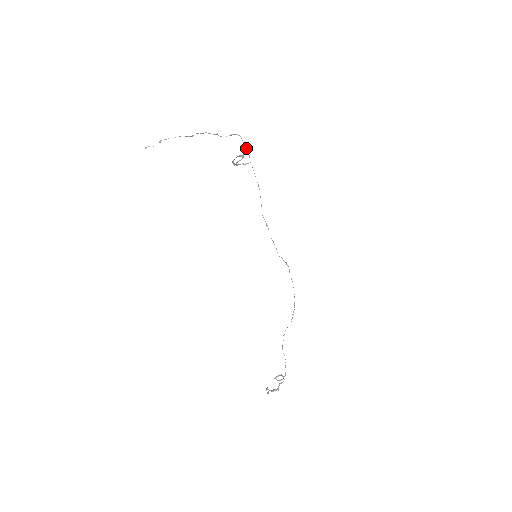
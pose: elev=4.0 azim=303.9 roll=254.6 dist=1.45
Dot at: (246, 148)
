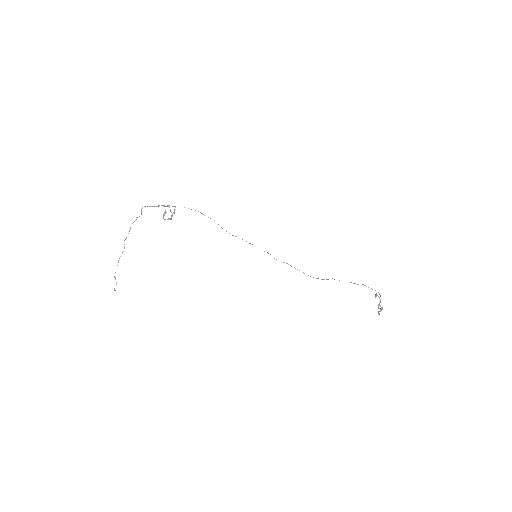
Dot at: occluded
